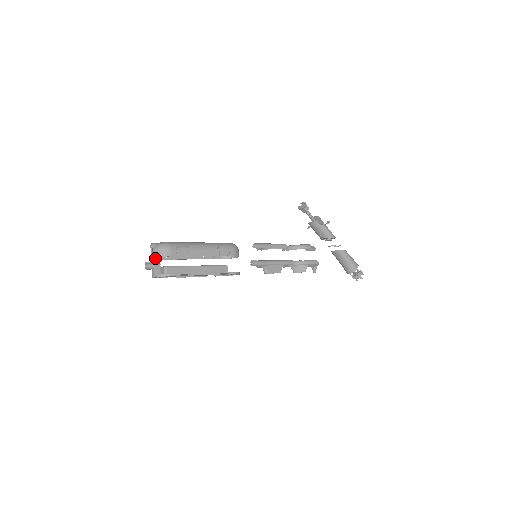
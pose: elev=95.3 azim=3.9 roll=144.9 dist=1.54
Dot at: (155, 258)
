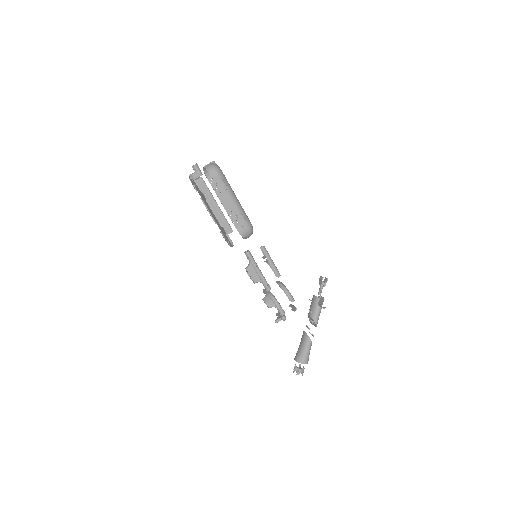
Dot at: (206, 173)
